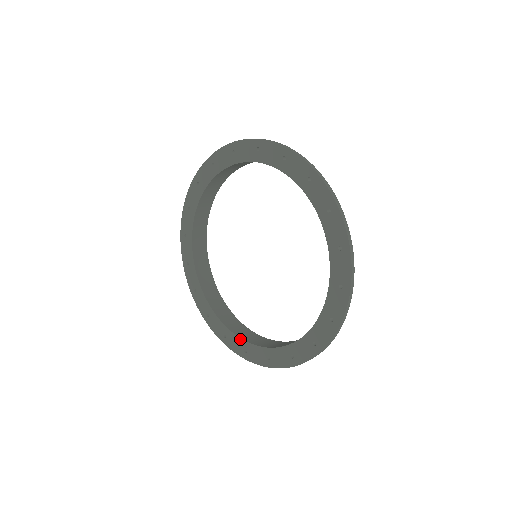
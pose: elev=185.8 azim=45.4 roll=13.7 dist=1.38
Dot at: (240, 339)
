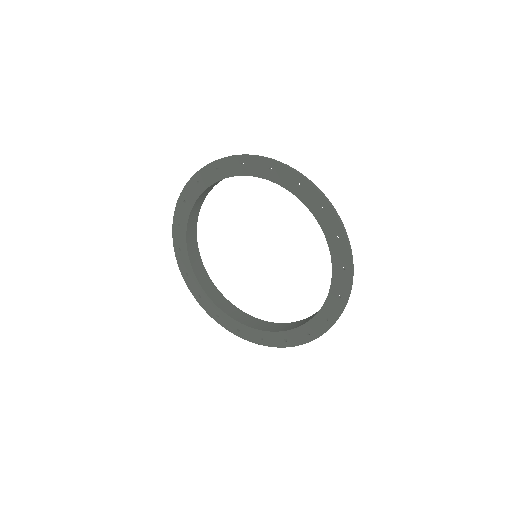
Dot at: (276, 333)
